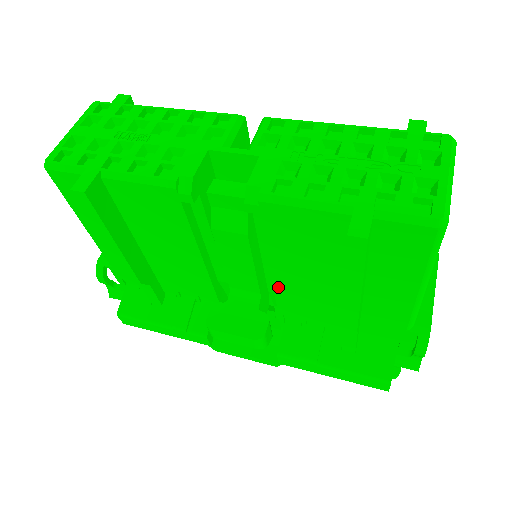
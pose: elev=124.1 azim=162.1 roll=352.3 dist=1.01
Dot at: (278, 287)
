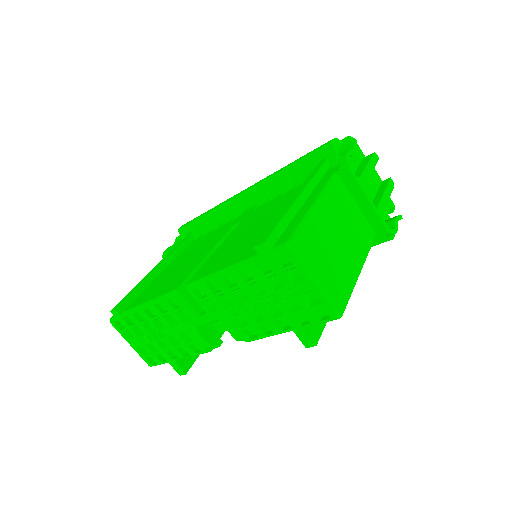
Dot at: occluded
